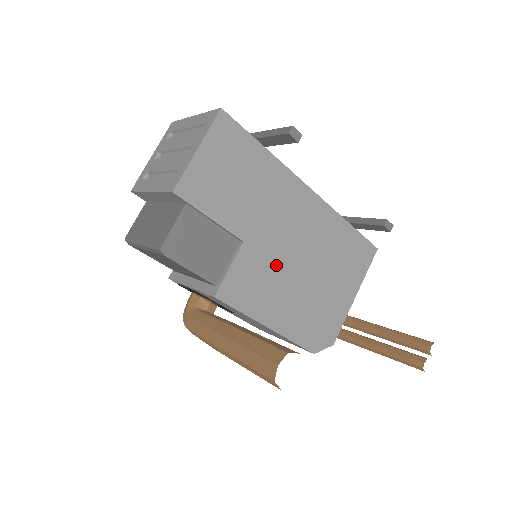
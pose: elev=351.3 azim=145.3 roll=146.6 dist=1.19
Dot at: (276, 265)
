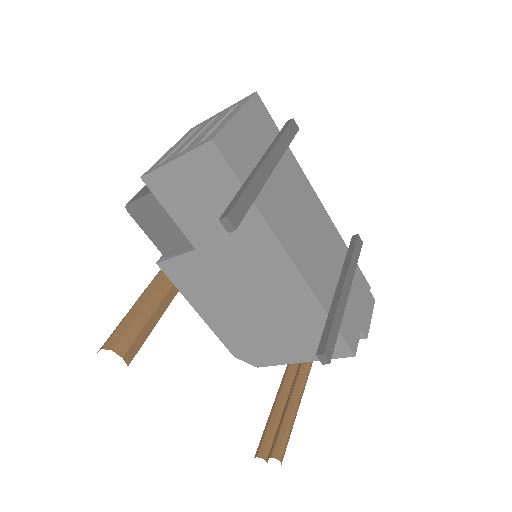
Dot at: (223, 284)
